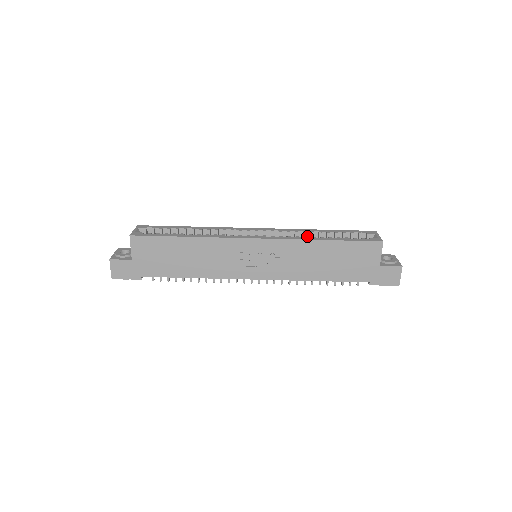
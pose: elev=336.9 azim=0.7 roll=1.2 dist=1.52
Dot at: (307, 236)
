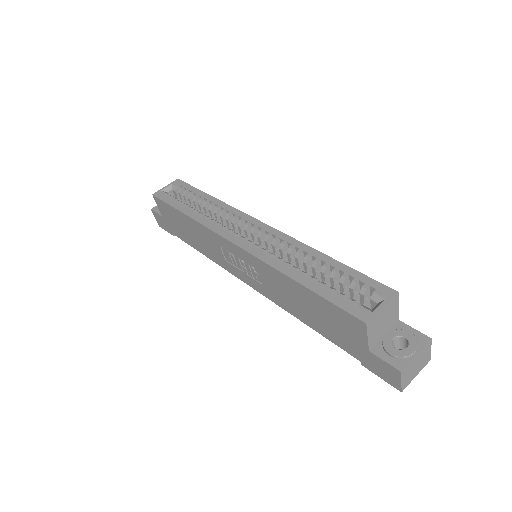
Dot at: occluded
